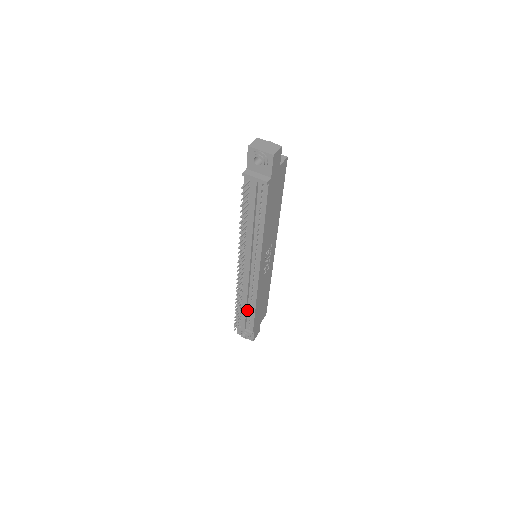
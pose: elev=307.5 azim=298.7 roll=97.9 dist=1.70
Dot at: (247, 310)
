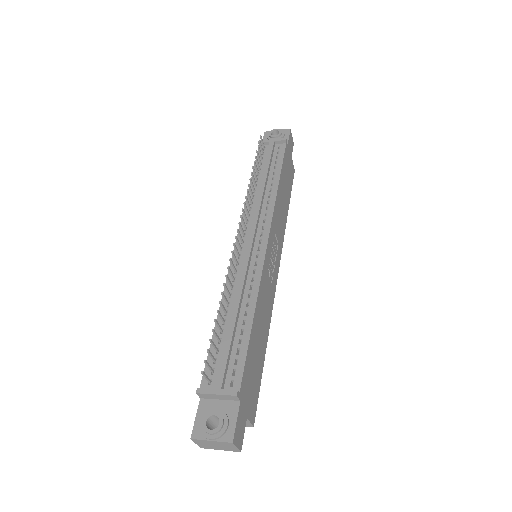
Dot at: (234, 335)
